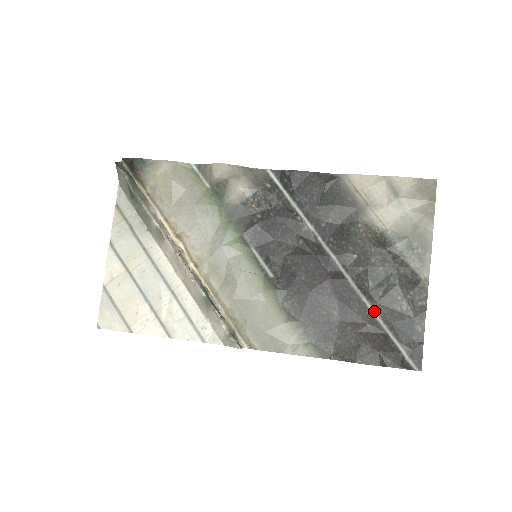
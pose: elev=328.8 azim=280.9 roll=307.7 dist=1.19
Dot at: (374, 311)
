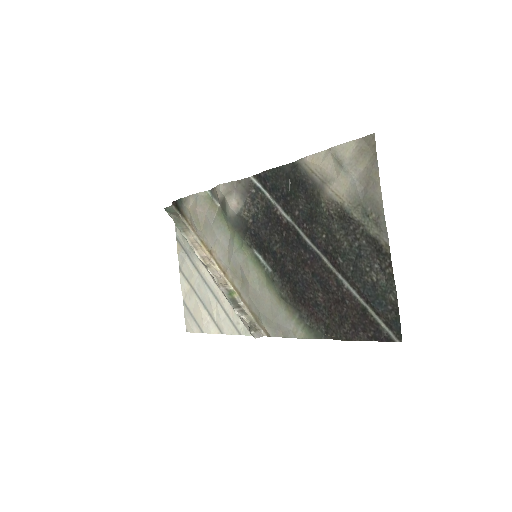
Dot at: (350, 287)
